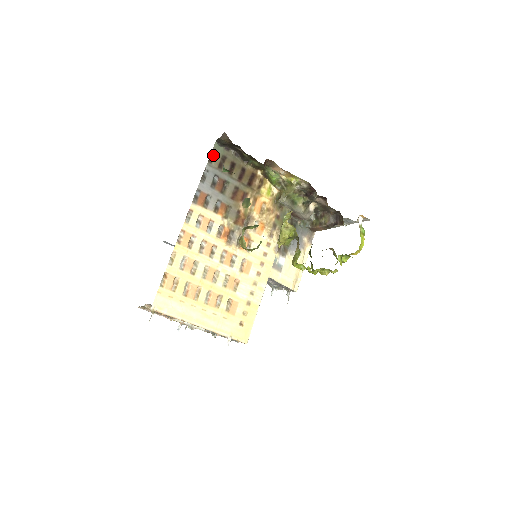
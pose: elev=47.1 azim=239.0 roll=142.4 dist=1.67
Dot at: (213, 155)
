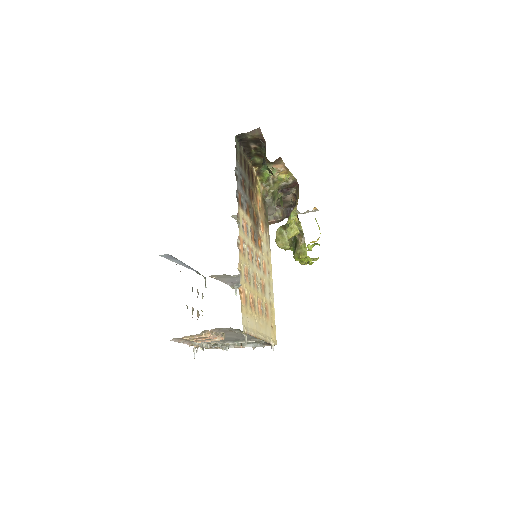
Dot at: (236, 151)
